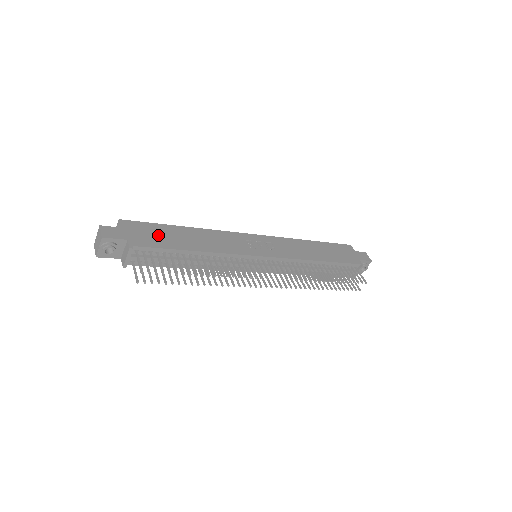
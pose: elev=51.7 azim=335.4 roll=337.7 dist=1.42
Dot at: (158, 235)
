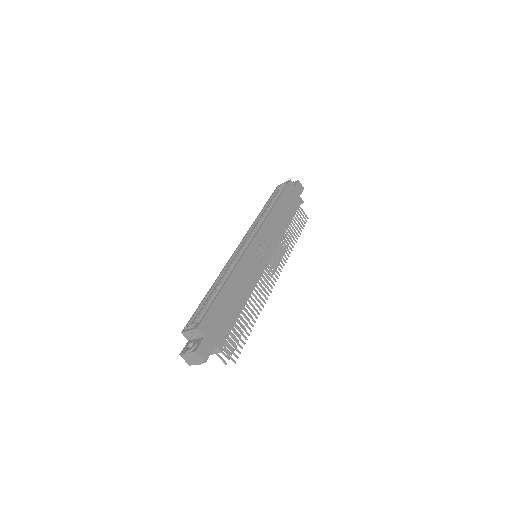
Dot at: (222, 316)
